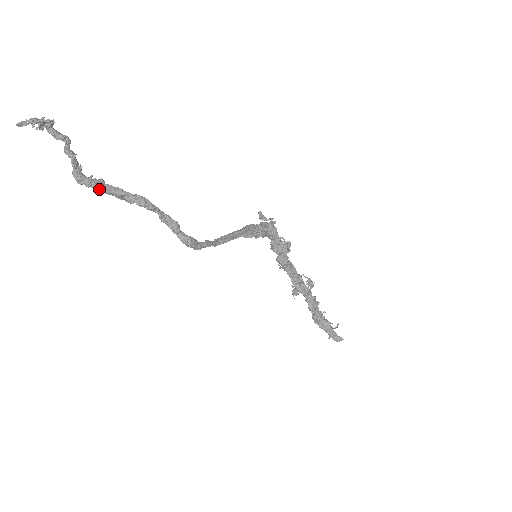
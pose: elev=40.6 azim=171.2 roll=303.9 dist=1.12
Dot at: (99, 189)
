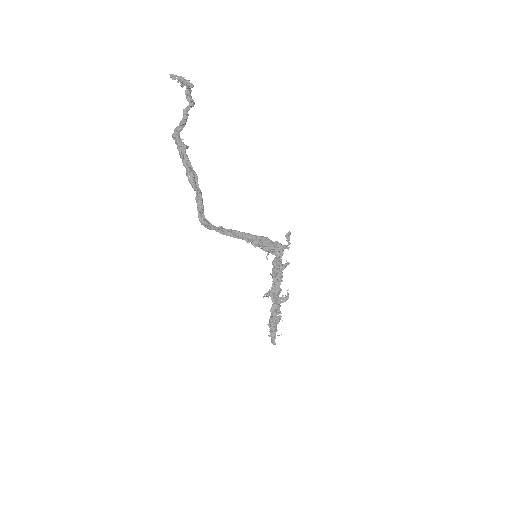
Dot at: (180, 151)
